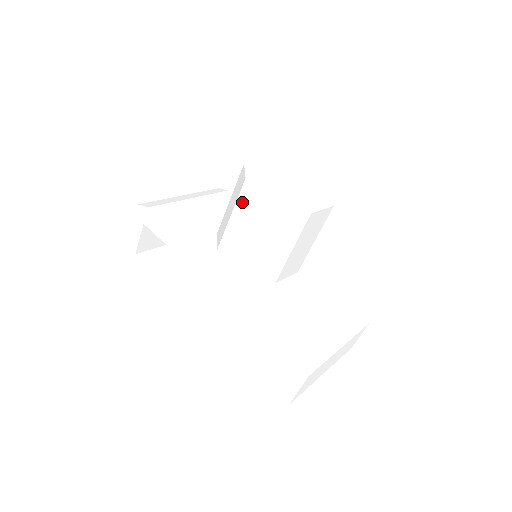
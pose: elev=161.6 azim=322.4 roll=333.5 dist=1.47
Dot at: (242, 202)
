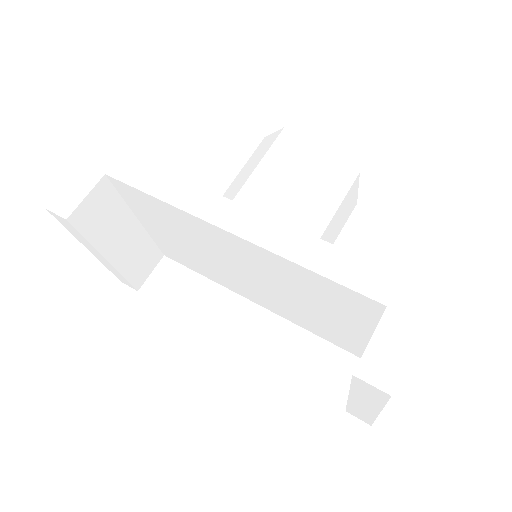
Dot at: (277, 150)
